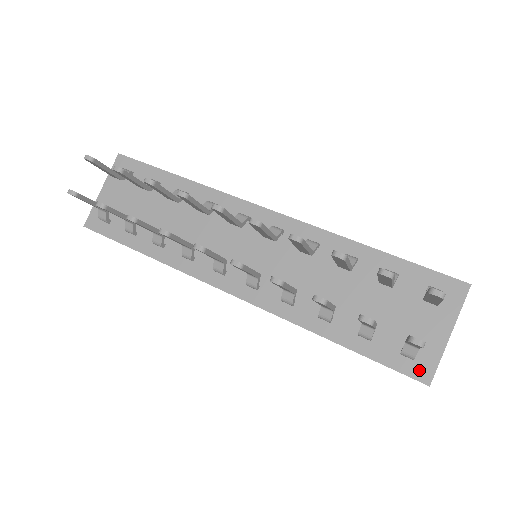
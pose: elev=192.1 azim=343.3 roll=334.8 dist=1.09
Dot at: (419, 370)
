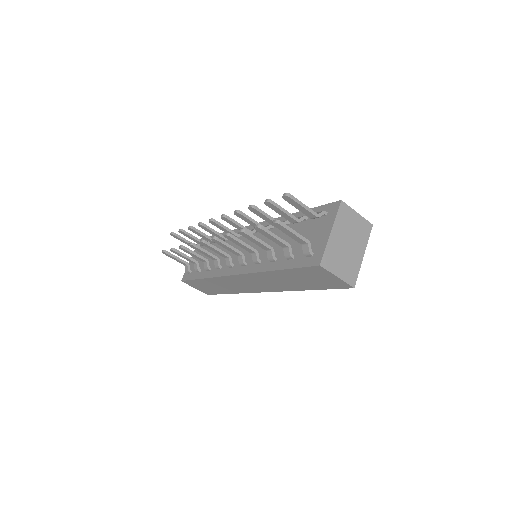
Dot at: (315, 260)
